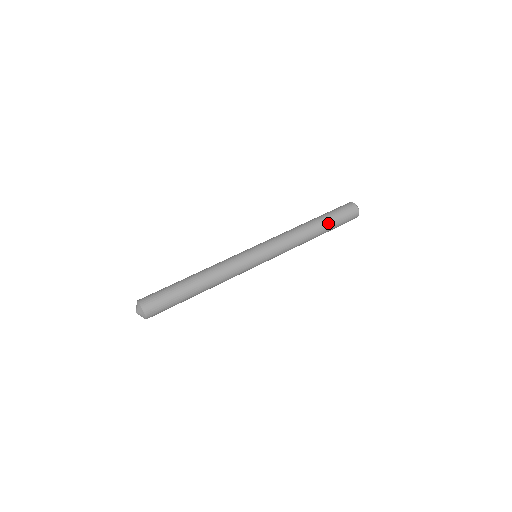
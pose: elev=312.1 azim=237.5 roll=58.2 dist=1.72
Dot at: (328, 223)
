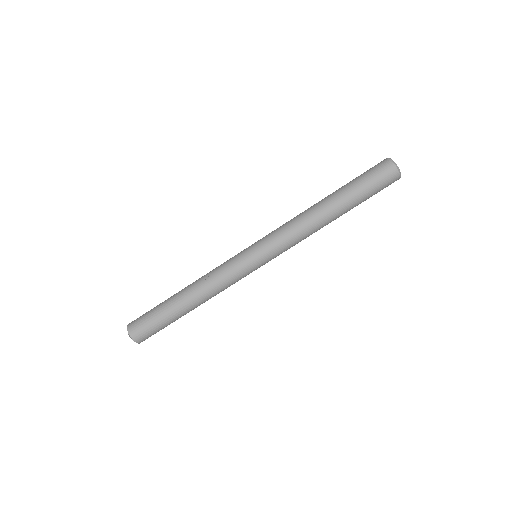
Dot at: (354, 206)
